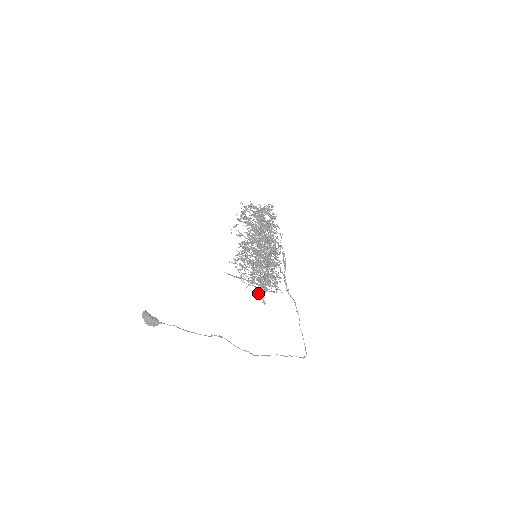
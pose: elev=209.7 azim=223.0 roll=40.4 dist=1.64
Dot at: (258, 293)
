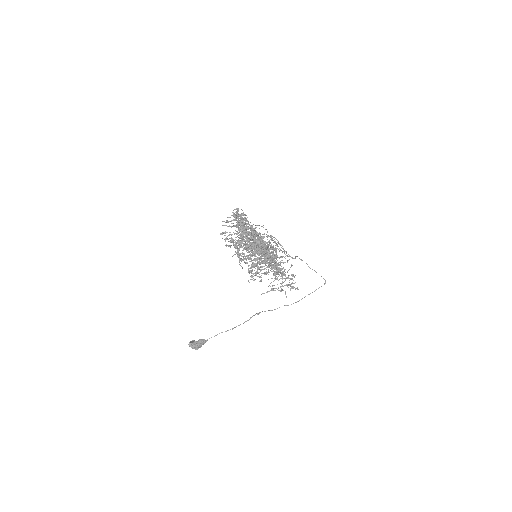
Dot at: (291, 288)
